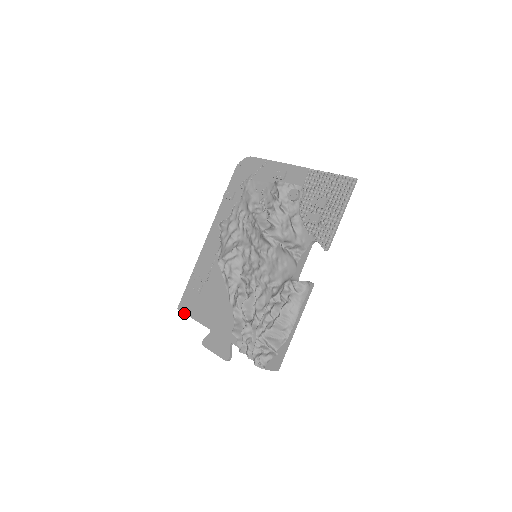
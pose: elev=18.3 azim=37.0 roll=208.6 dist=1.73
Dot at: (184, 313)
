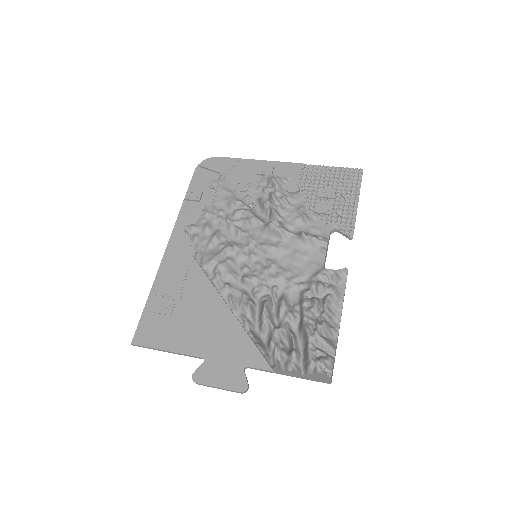
Dot at: (147, 346)
